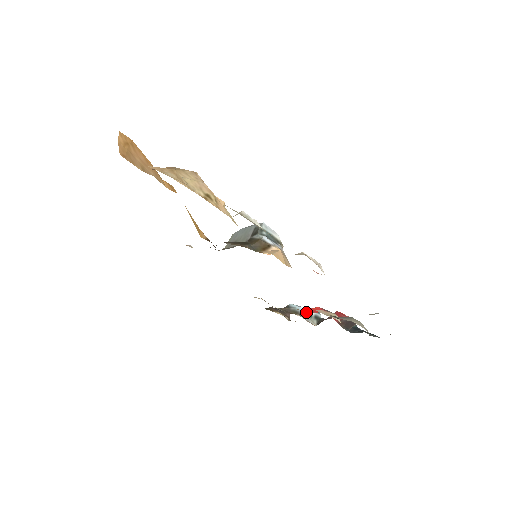
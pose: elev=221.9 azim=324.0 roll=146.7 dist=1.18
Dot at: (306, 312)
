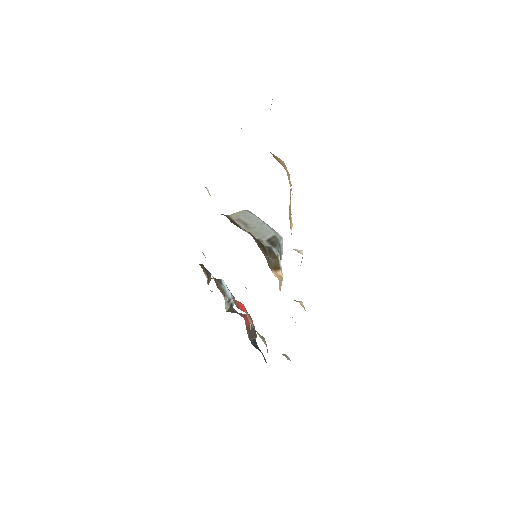
Dot at: (236, 305)
